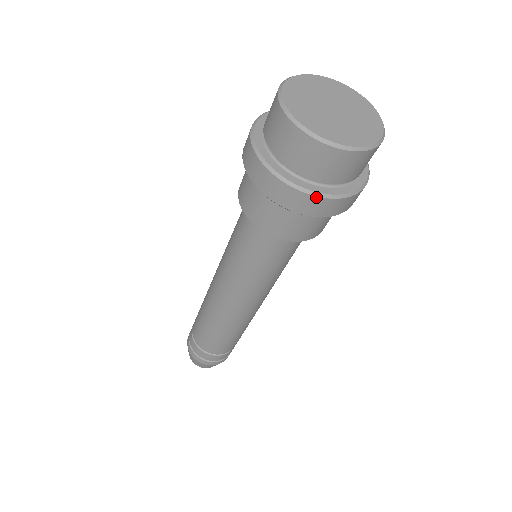
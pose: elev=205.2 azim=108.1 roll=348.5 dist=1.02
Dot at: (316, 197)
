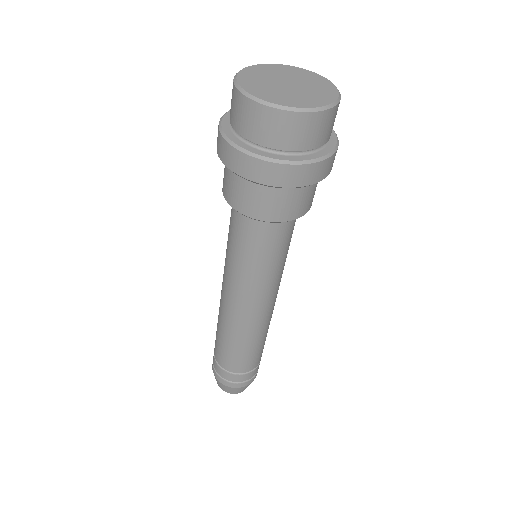
Dot at: (278, 164)
